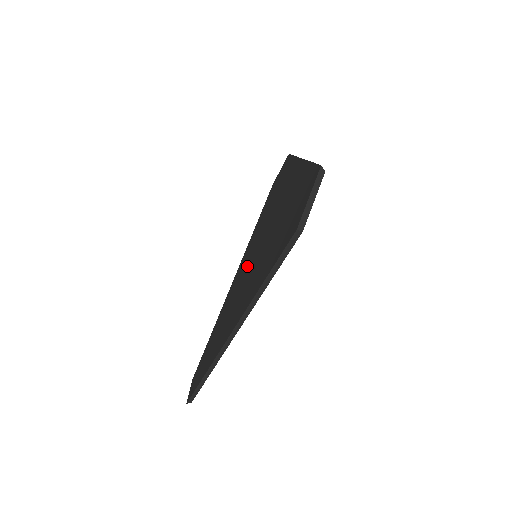
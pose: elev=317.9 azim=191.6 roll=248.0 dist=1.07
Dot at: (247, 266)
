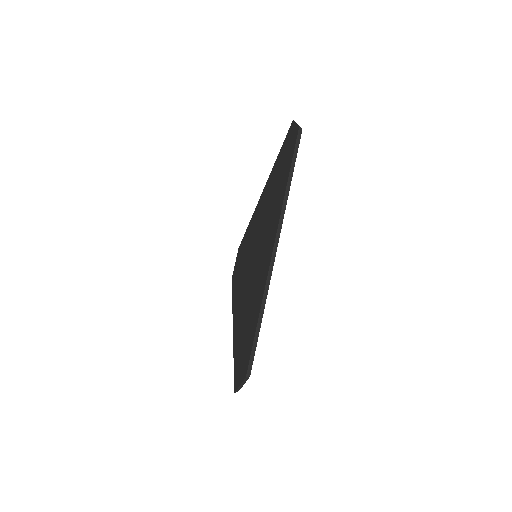
Dot at: (251, 269)
